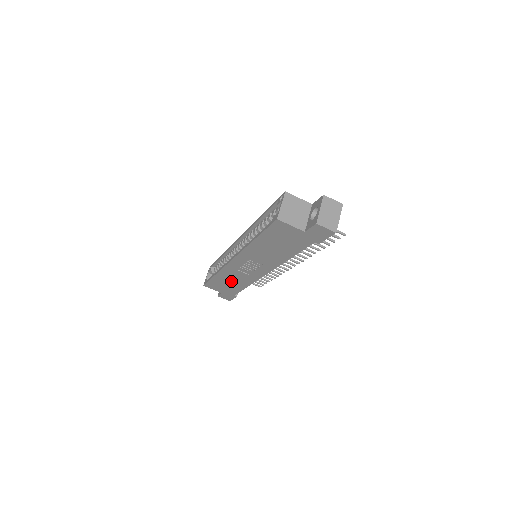
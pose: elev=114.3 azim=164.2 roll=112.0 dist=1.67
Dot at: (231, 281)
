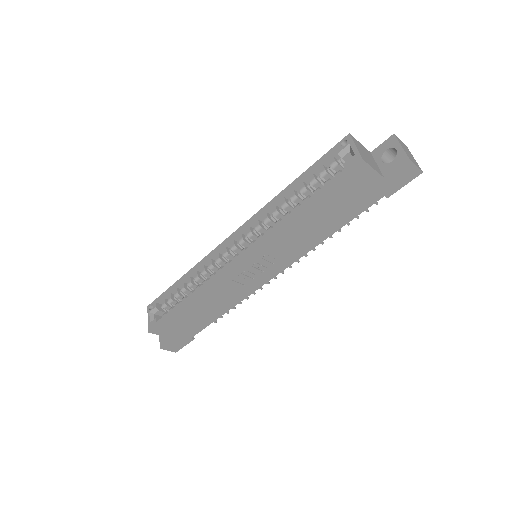
Dot at: (206, 308)
